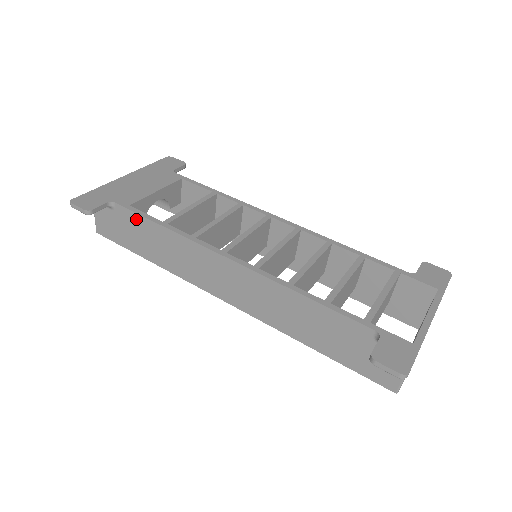
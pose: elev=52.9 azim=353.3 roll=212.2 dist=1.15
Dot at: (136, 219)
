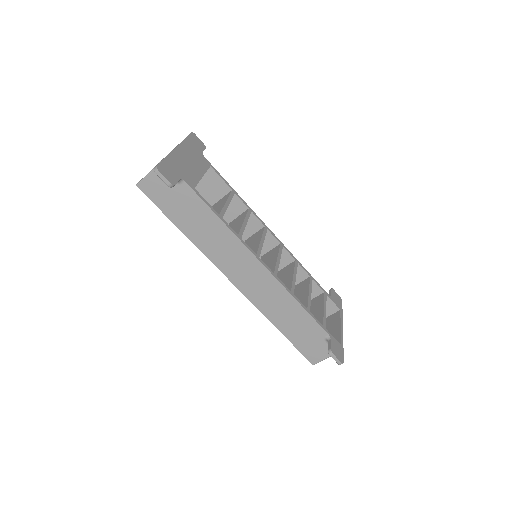
Dot at: (197, 202)
